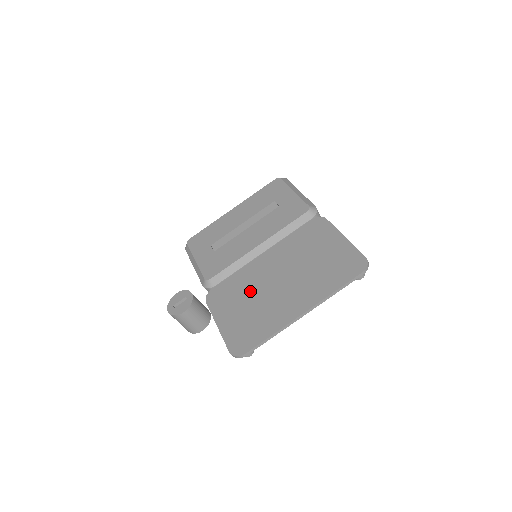
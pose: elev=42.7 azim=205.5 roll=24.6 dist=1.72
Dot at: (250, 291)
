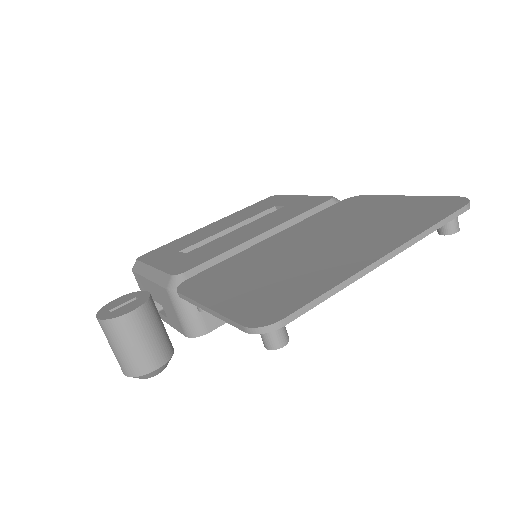
Dot at: (265, 263)
